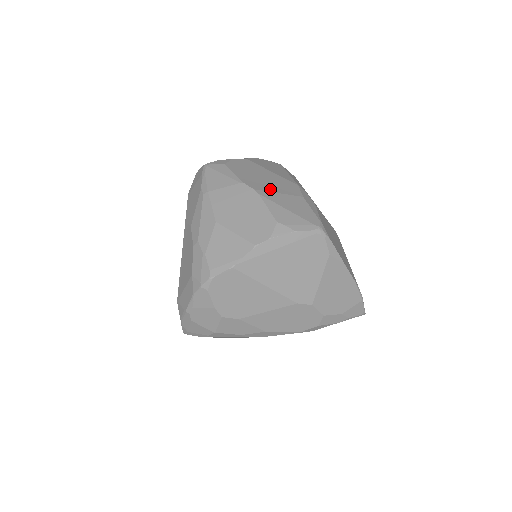
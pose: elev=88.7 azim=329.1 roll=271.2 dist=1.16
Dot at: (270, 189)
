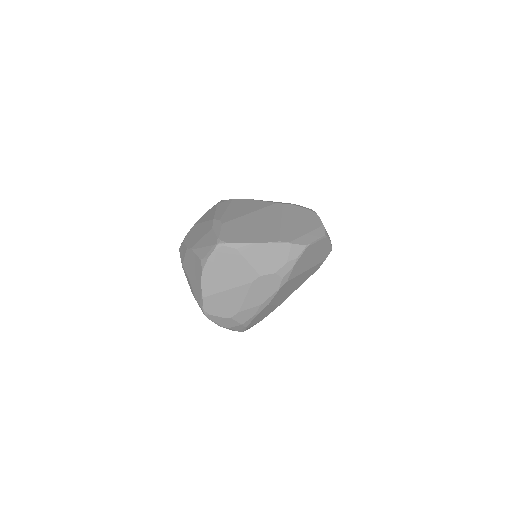
Dot at: (198, 240)
